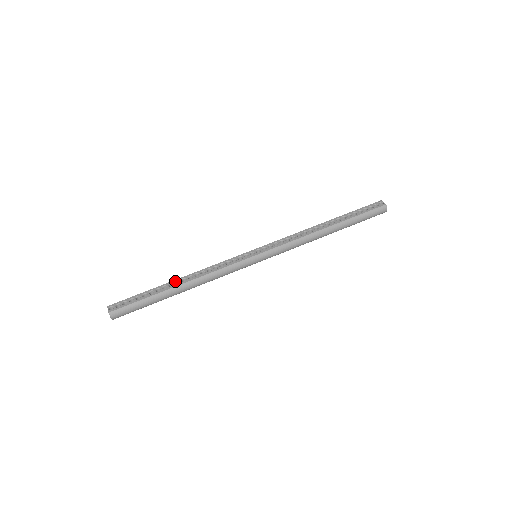
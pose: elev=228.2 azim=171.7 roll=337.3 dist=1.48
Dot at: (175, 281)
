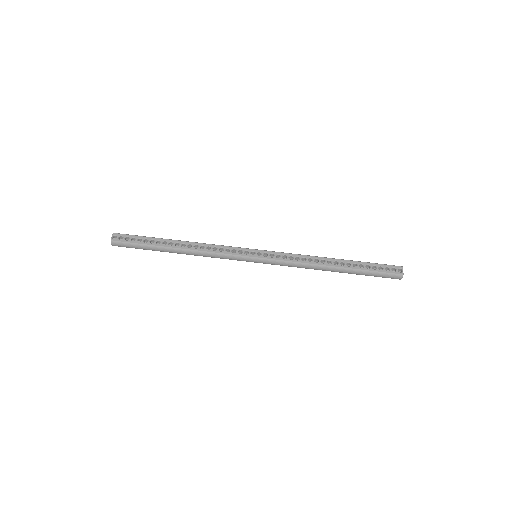
Dot at: (176, 242)
